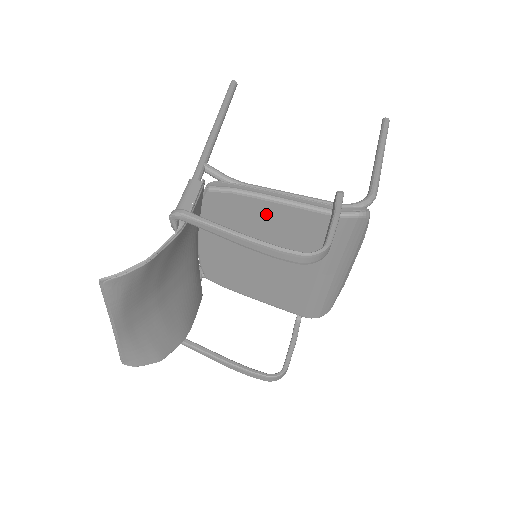
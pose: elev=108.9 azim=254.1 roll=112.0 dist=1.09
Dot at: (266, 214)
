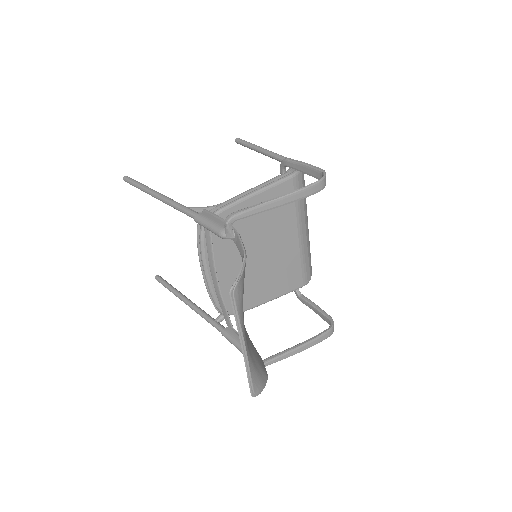
Dot at: occluded
